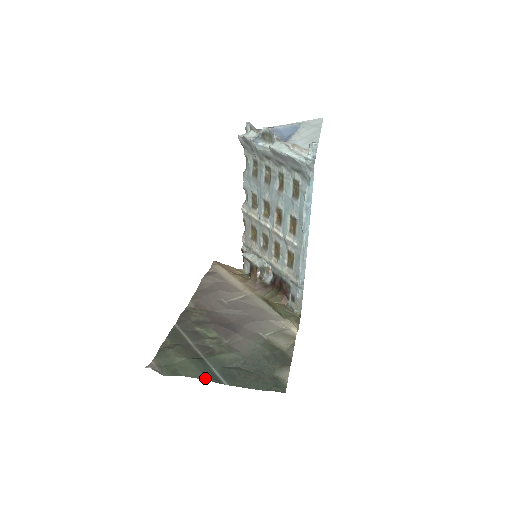
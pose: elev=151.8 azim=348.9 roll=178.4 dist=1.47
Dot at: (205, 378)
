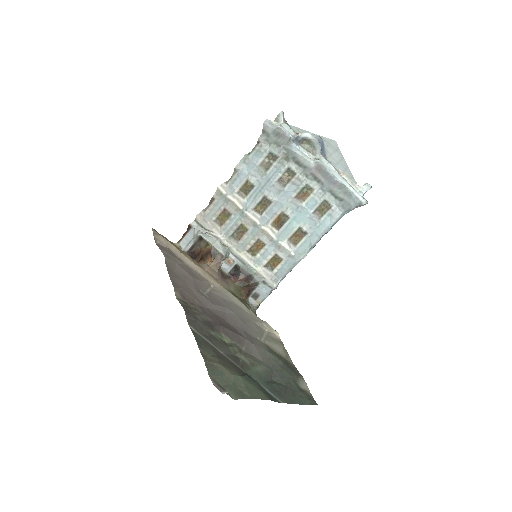
Dot at: (268, 398)
